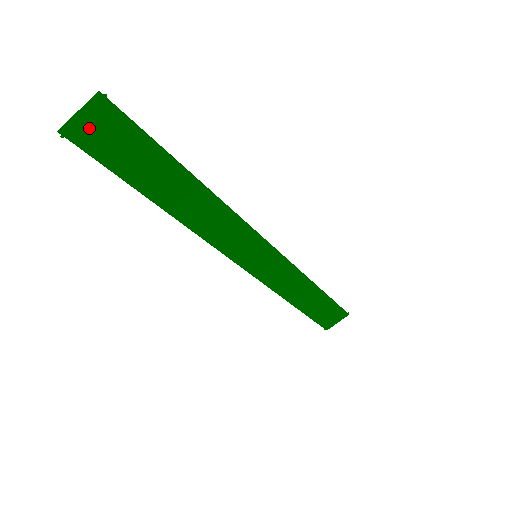
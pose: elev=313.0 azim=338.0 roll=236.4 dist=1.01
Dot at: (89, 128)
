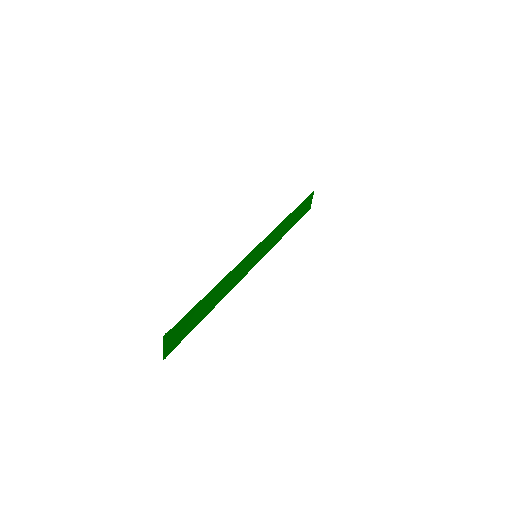
Dot at: (170, 344)
